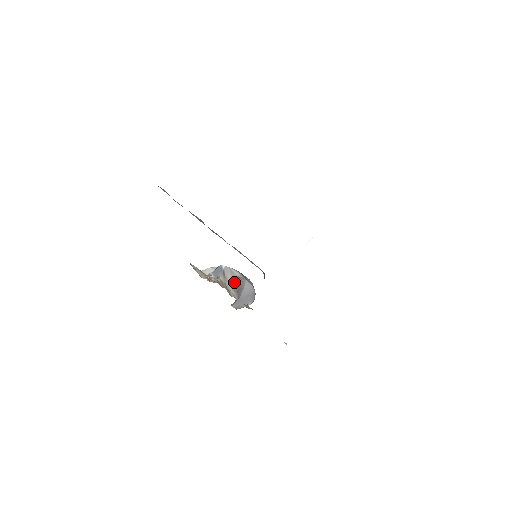
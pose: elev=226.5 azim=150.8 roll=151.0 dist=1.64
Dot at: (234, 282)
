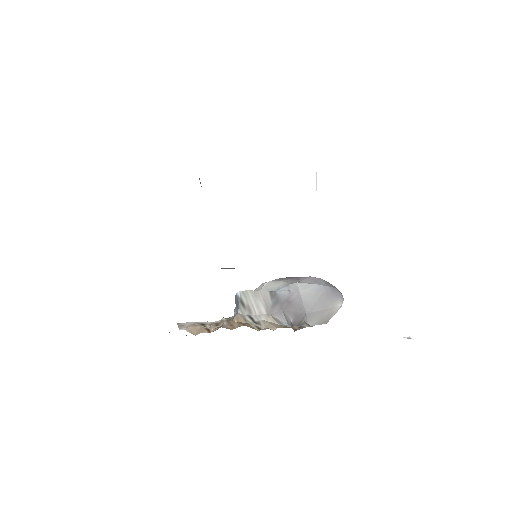
Dot at: (266, 303)
